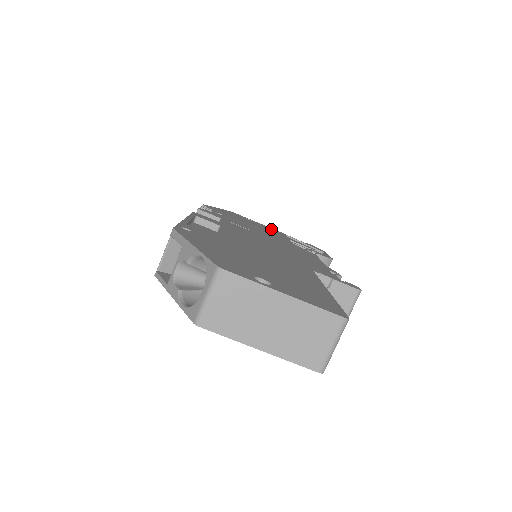
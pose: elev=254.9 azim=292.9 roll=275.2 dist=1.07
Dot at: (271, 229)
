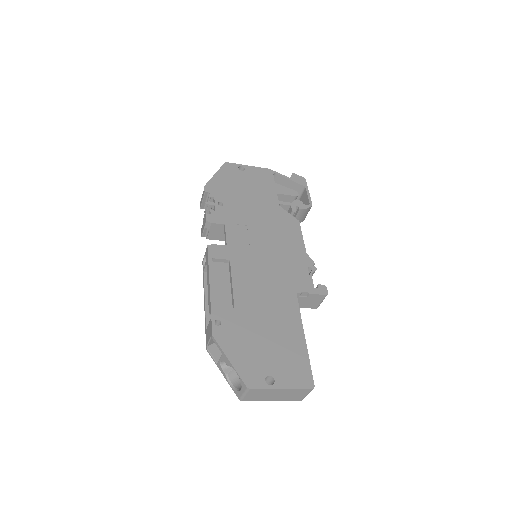
Dot at: (261, 175)
